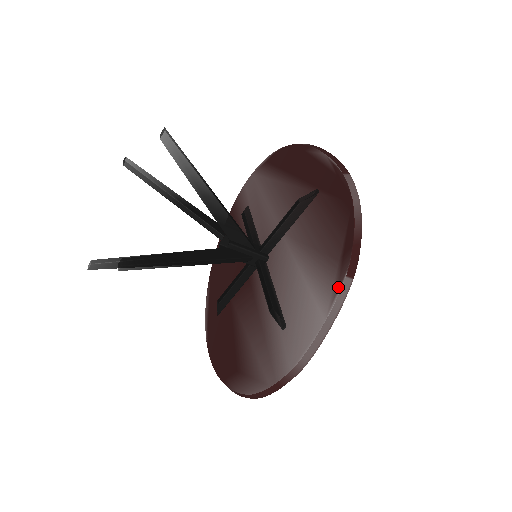
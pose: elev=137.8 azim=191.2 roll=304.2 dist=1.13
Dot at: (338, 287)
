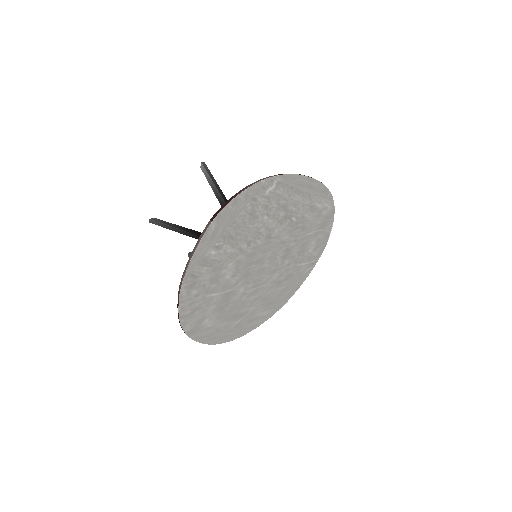
Dot at: occluded
